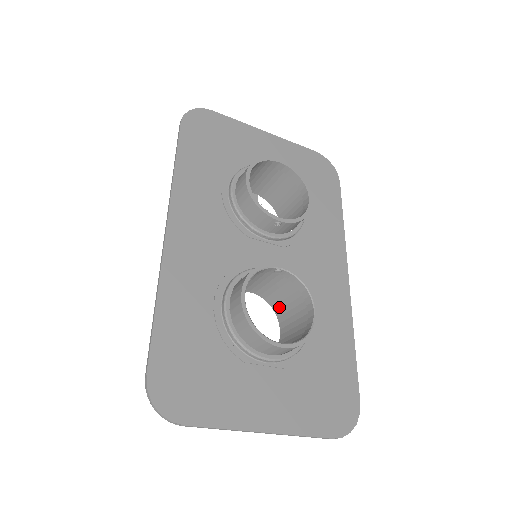
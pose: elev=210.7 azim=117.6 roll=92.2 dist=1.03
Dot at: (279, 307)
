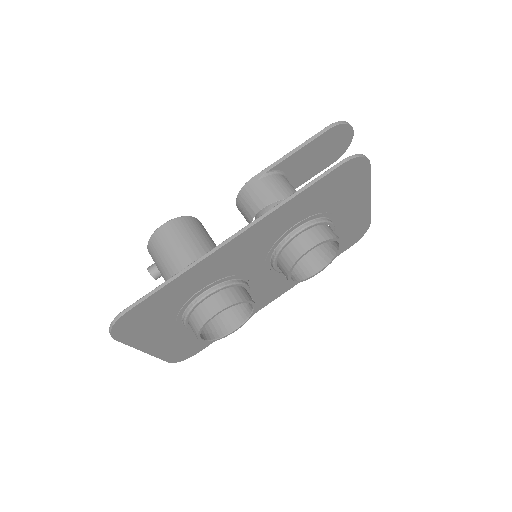
Dot at: occluded
